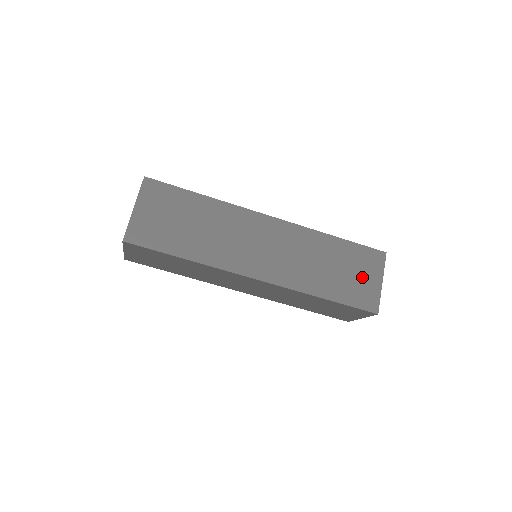
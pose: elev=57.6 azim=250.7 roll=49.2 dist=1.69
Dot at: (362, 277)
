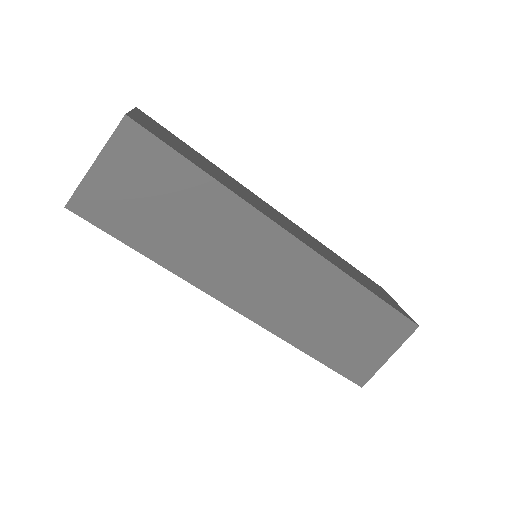
Dot at: (381, 292)
